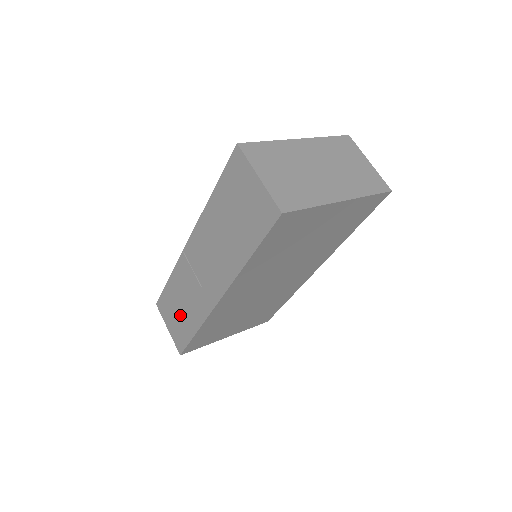
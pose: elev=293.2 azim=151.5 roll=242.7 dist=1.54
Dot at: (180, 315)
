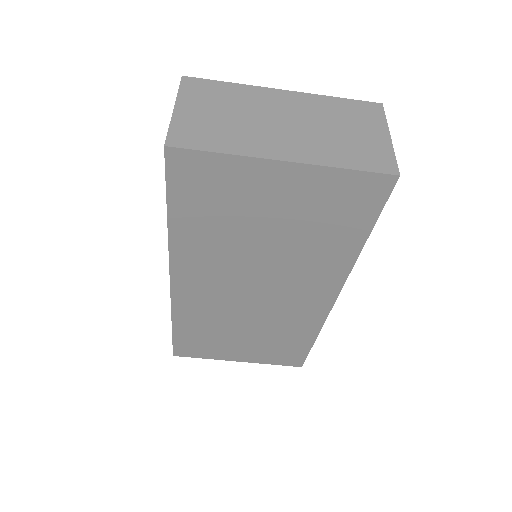
Dot at: occluded
